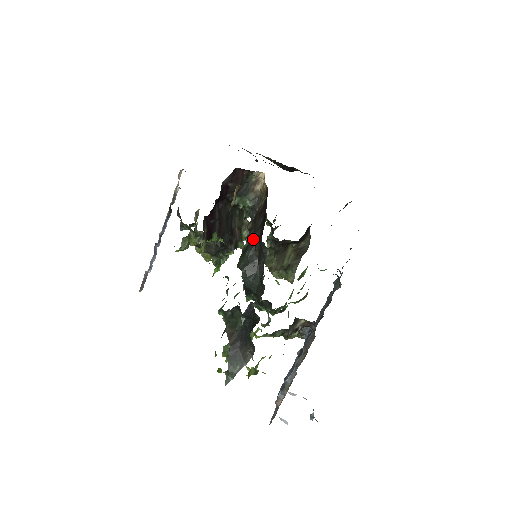
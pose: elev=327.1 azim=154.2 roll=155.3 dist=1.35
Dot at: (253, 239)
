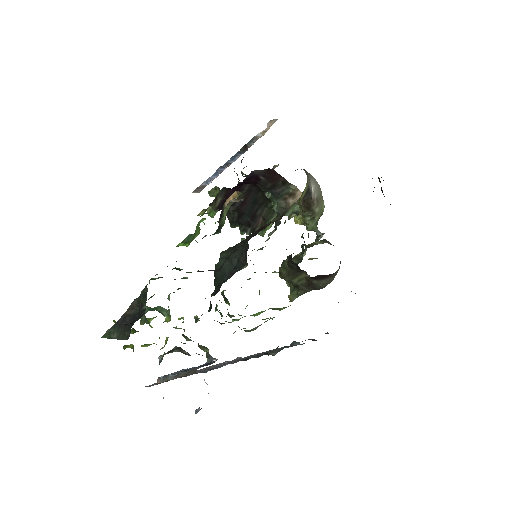
Dot at: (247, 243)
